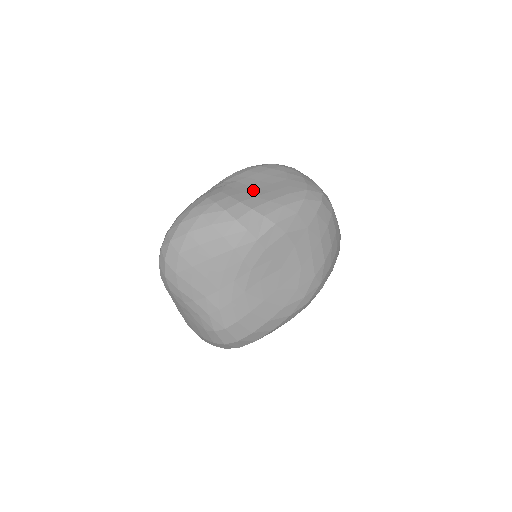
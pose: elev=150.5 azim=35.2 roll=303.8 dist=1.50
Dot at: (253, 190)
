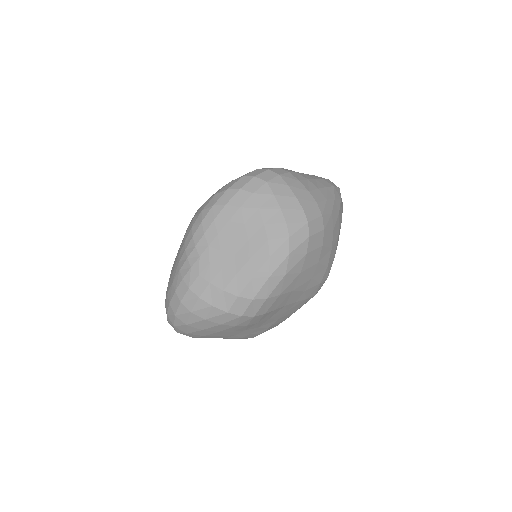
Dot at: (231, 261)
